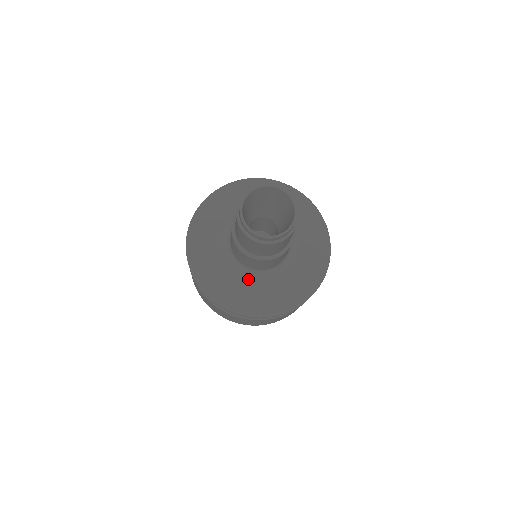
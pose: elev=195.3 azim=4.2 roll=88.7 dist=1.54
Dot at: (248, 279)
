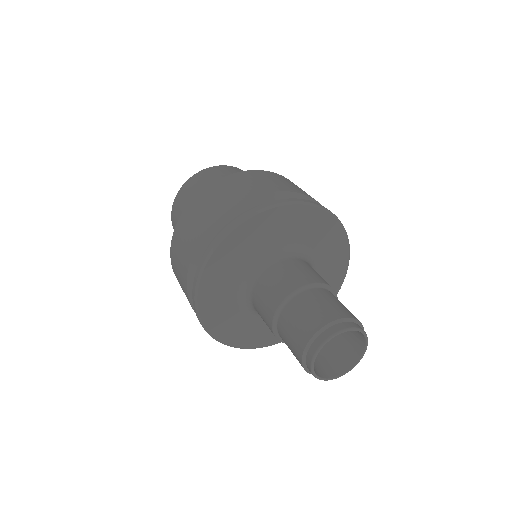
Dot at: occluded
